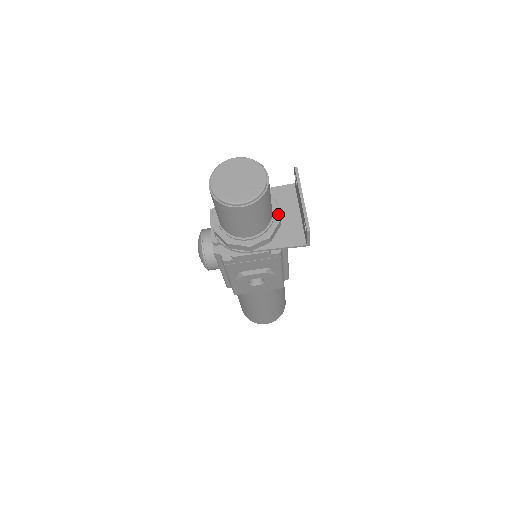
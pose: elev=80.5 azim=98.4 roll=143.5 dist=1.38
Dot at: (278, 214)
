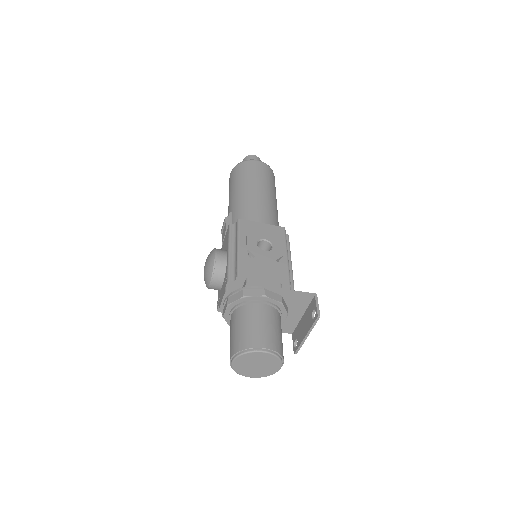
Dot at: (283, 322)
